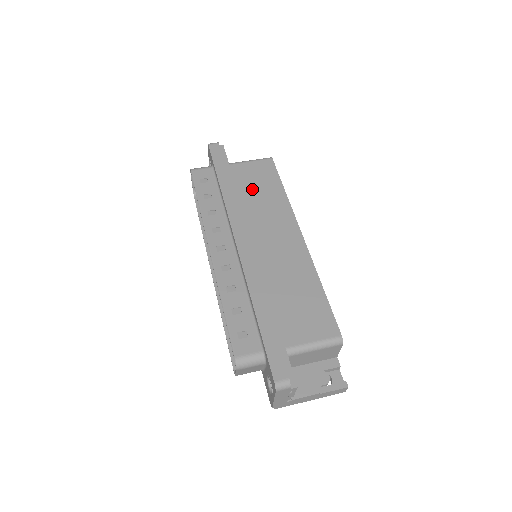
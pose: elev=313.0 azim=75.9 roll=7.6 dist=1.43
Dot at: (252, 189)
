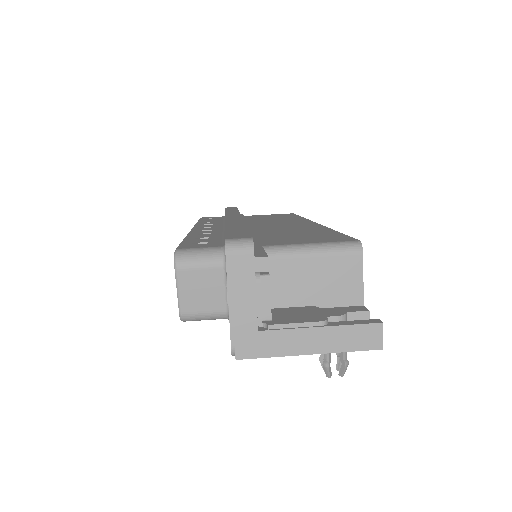
Dot at: (263, 218)
